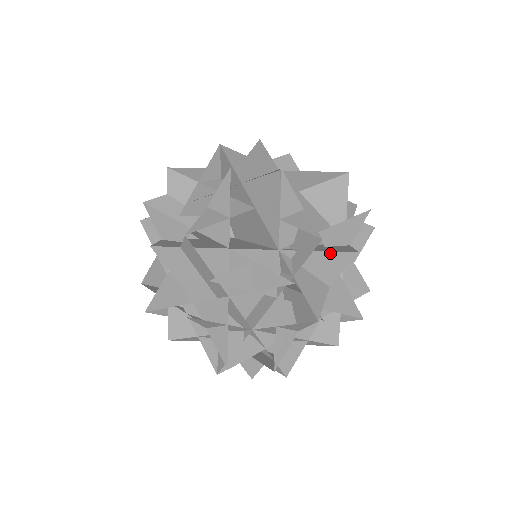
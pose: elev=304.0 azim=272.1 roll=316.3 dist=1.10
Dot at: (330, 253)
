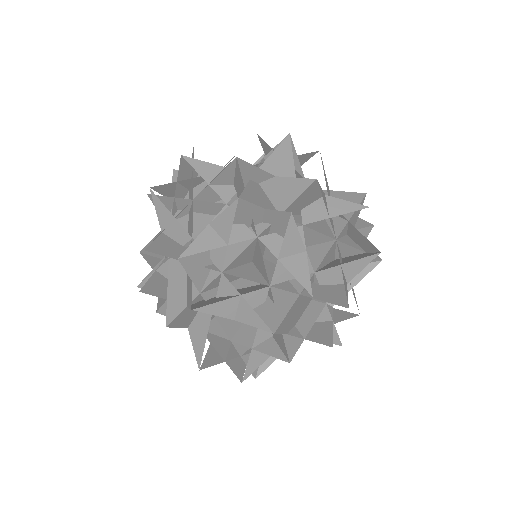
Dot at: (292, 179)
